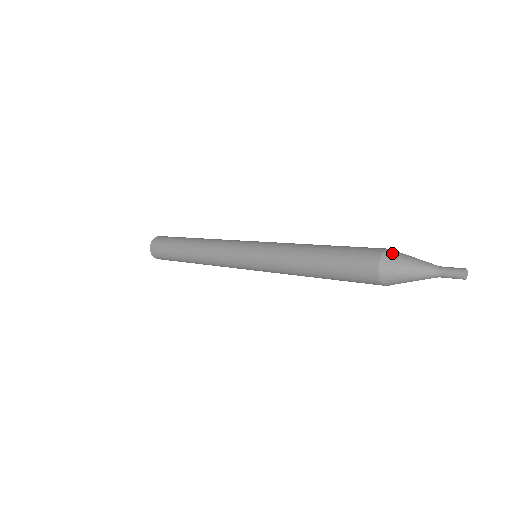
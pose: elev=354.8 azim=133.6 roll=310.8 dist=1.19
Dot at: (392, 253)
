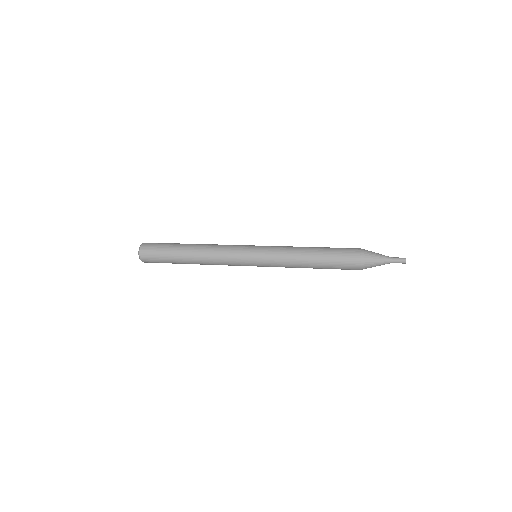
Dot at: (366, 252)
